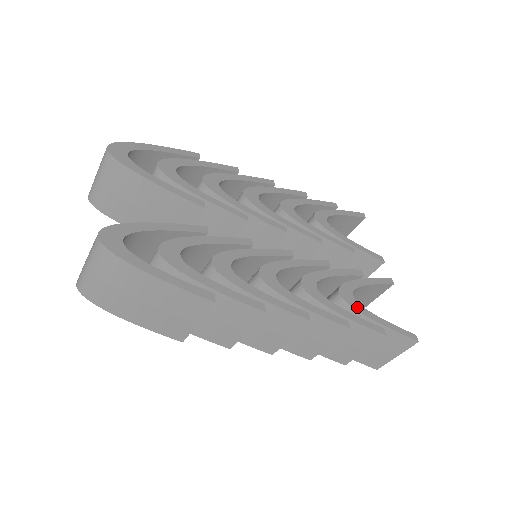
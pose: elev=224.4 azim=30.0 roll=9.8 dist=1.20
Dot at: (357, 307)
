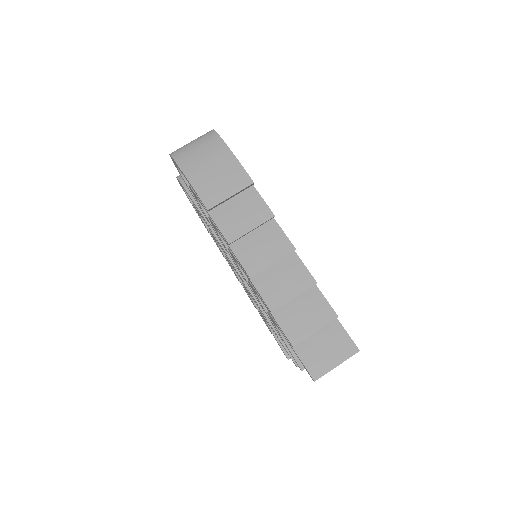
Dot at: occluded
